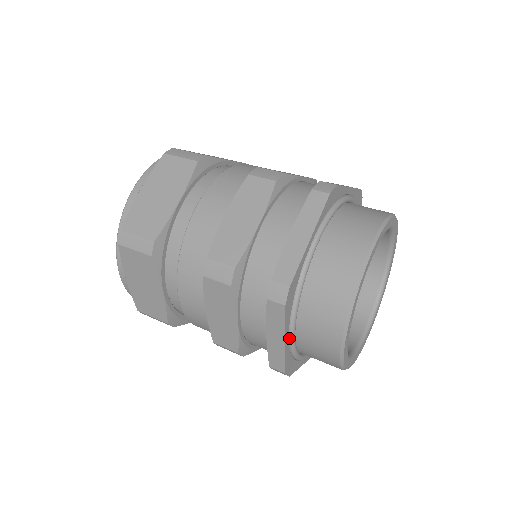
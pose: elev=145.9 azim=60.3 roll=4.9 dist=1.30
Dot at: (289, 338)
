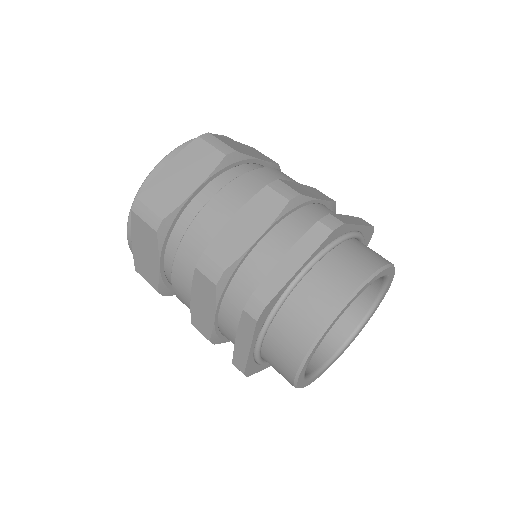
Dot at: occluded
